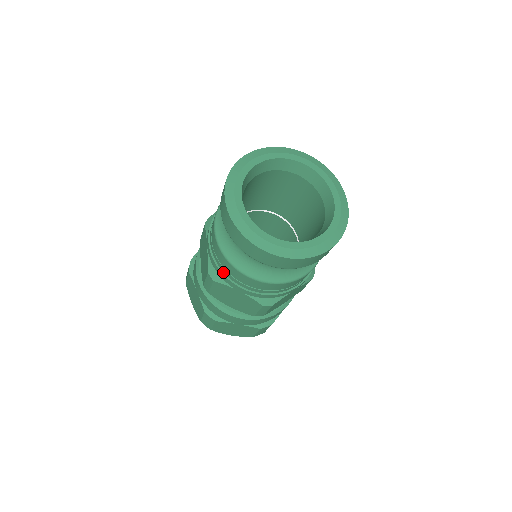
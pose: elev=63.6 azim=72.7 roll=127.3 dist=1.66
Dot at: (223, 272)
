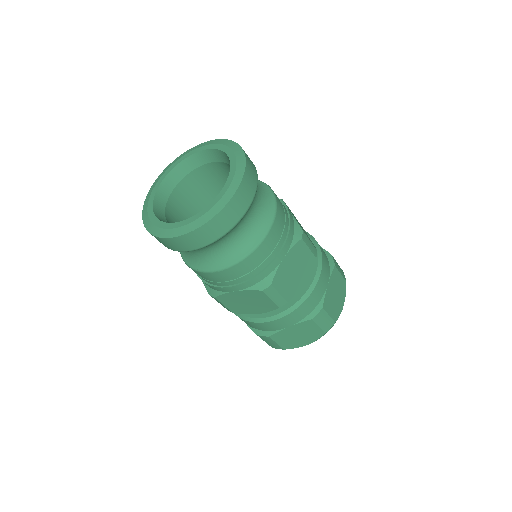
Dot at: (211, 284)
